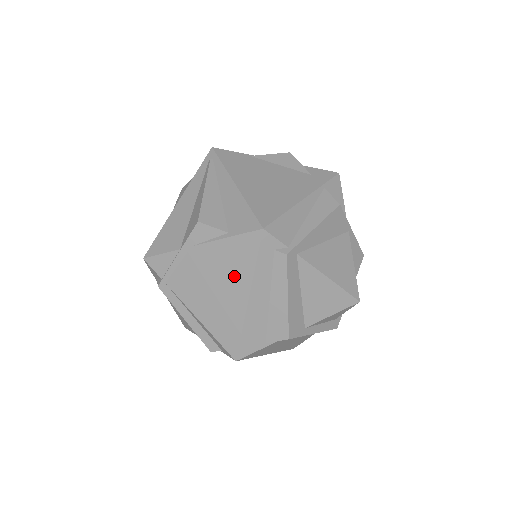
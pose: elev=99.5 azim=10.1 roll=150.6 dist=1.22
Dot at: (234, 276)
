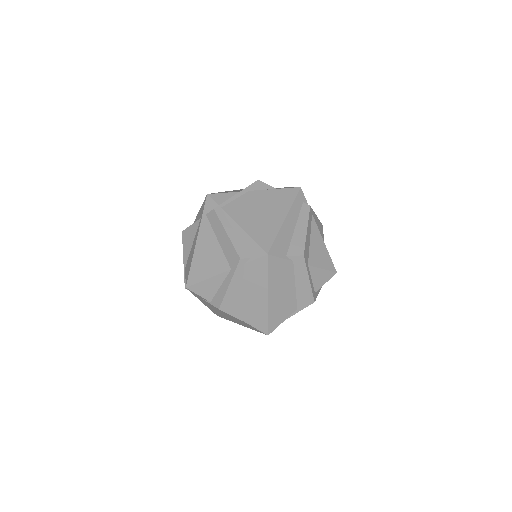
Dot at: (277, 207)
